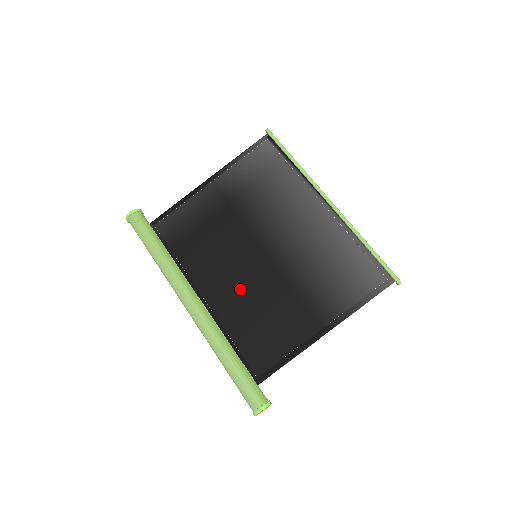
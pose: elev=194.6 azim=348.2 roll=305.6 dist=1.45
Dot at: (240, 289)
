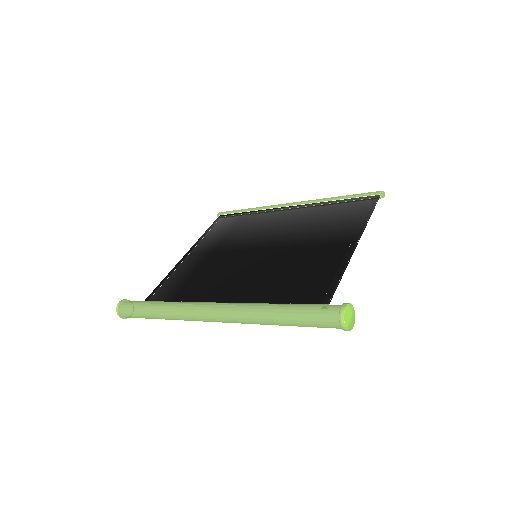
Dot at: (256, 276)
